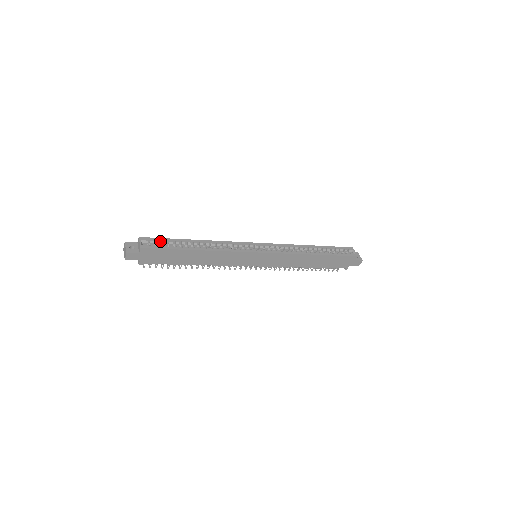
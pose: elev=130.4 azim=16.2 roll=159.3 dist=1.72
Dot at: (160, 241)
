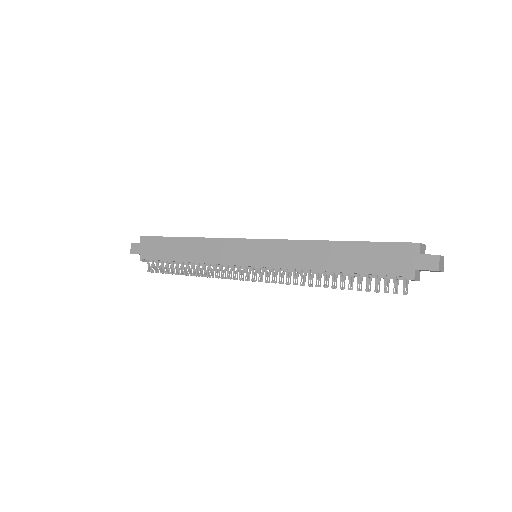
Dot at: occluded
